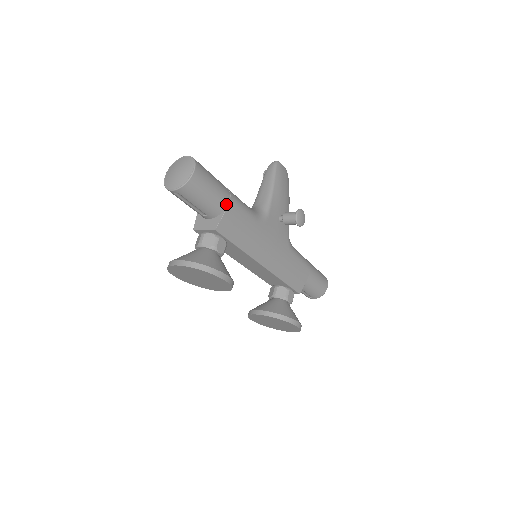
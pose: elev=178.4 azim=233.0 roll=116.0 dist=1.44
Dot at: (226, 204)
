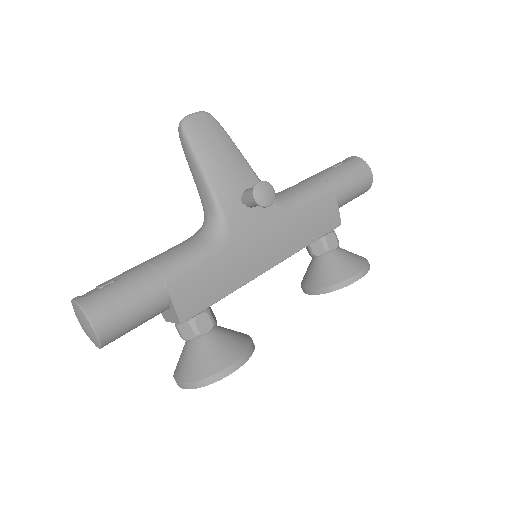
Dot at: (165, 293)
